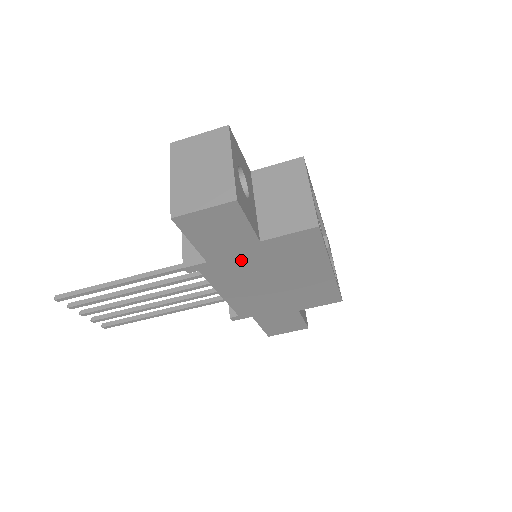
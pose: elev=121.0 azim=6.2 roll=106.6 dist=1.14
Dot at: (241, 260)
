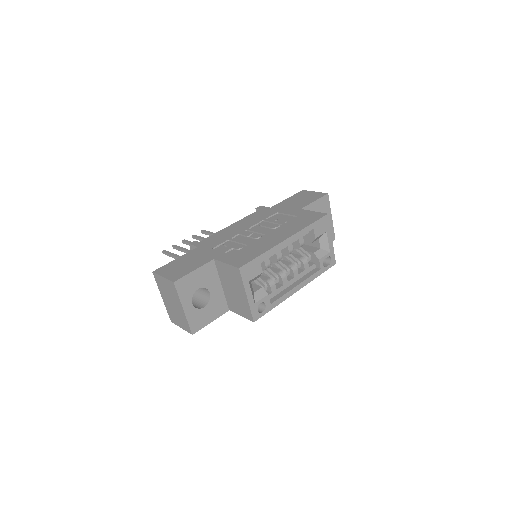
Dot at: occluded
